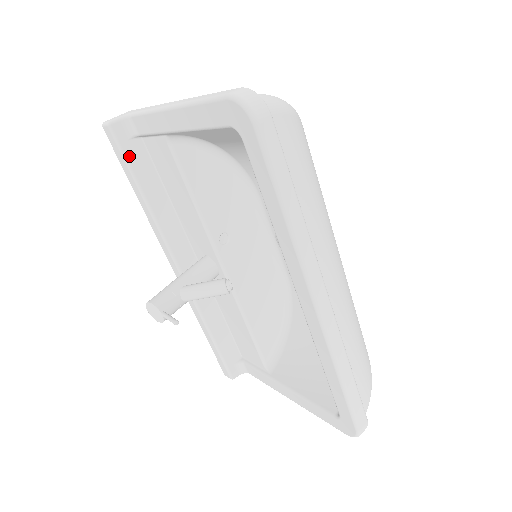
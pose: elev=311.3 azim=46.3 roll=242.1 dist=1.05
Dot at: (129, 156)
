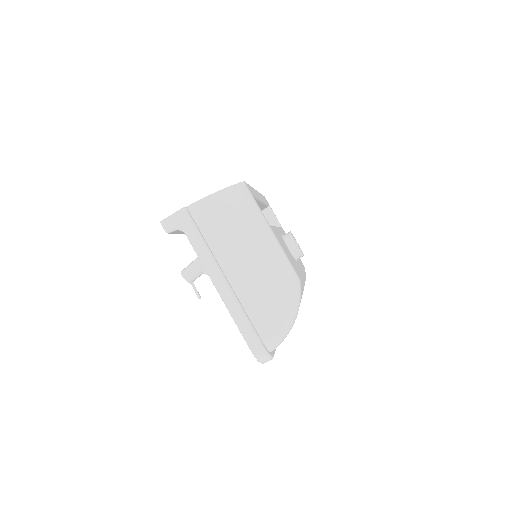
Dot at: (179, 233)
